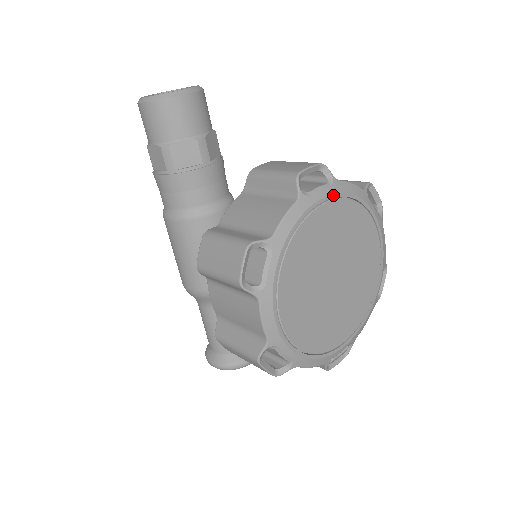
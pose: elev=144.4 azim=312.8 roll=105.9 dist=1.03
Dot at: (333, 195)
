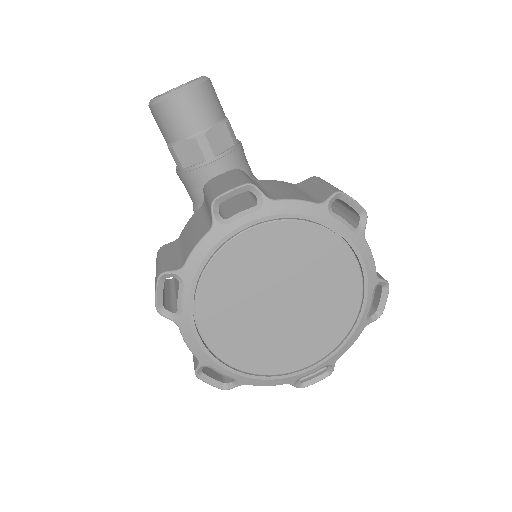
Dot at: (261, 219)
